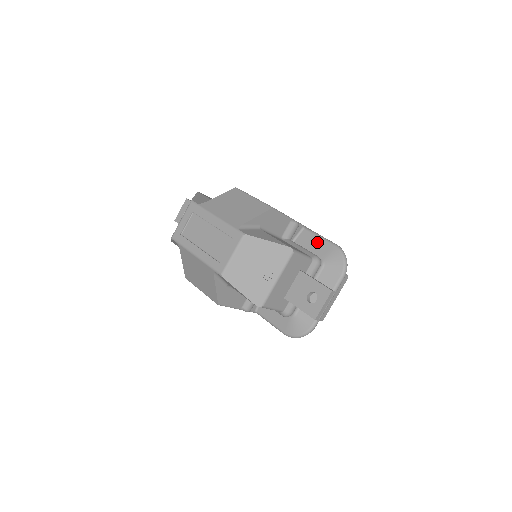
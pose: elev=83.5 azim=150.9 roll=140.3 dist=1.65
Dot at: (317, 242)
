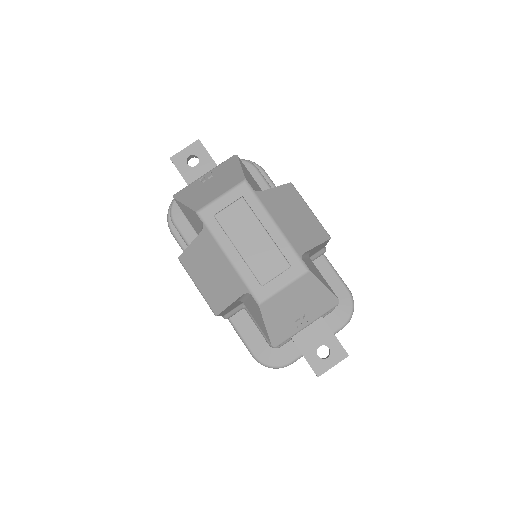
Dot at: (332, 277)
